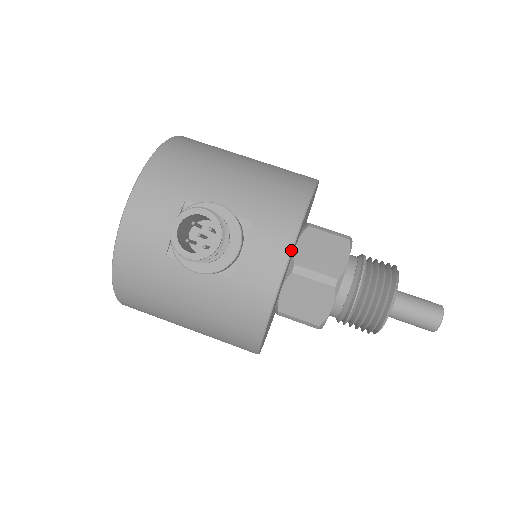
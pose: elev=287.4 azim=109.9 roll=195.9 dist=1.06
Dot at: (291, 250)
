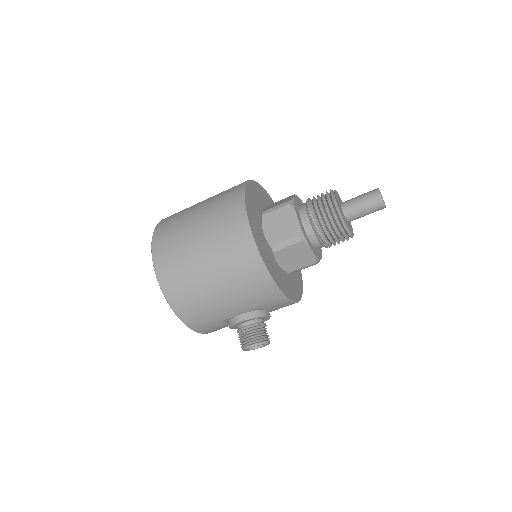
Dot at: (290, 301)
